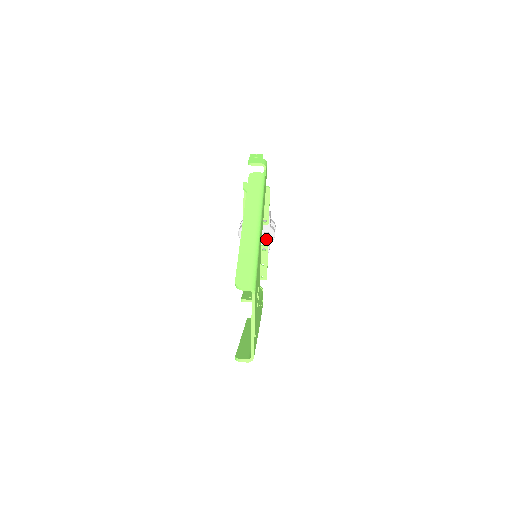
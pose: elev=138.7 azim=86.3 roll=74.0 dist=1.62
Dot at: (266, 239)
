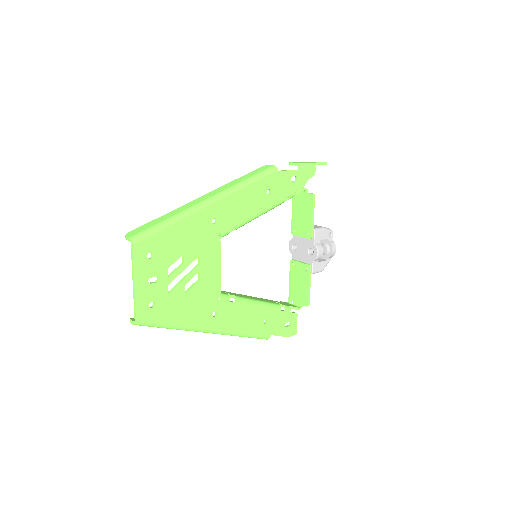
Dot at: (310, 256)
